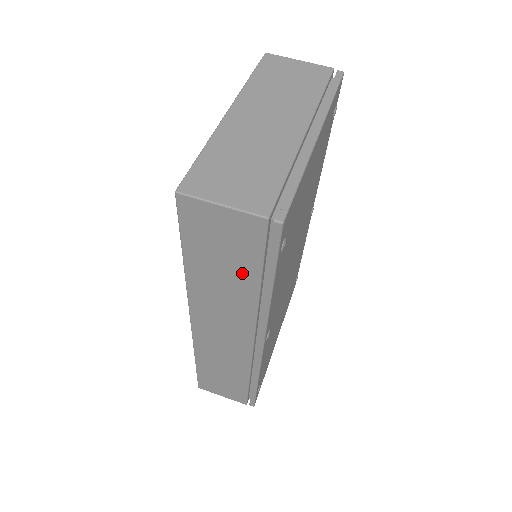
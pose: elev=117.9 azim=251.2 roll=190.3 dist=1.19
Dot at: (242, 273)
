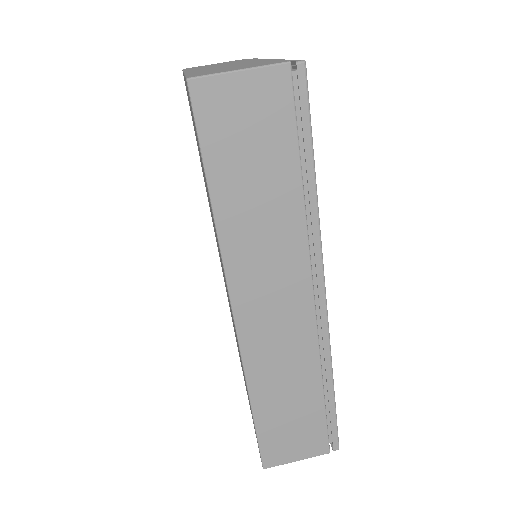
Dot at: (279, 172)
